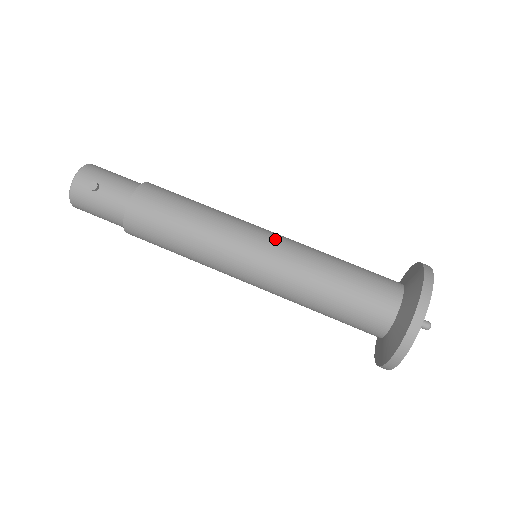
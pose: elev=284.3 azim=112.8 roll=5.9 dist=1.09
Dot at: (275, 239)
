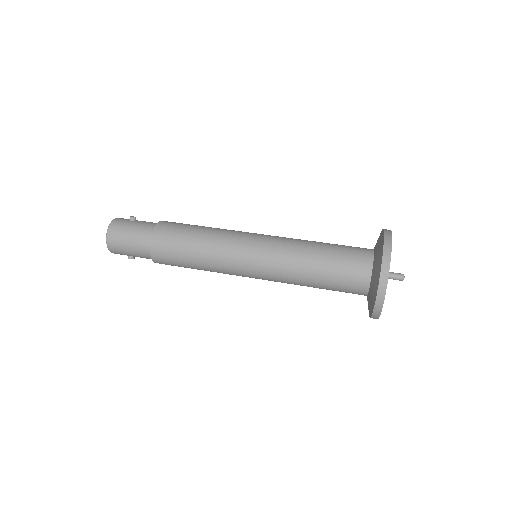
Dot at: occluded
